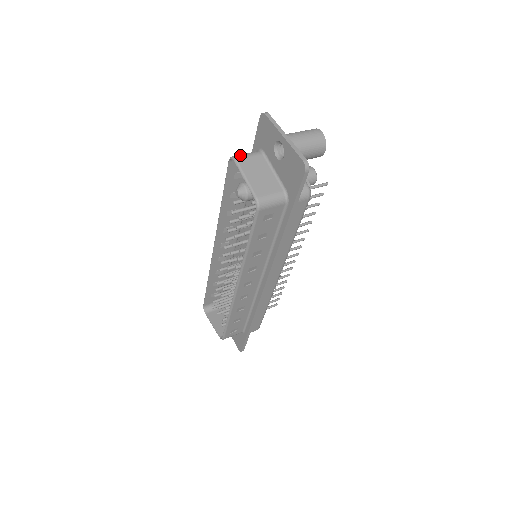
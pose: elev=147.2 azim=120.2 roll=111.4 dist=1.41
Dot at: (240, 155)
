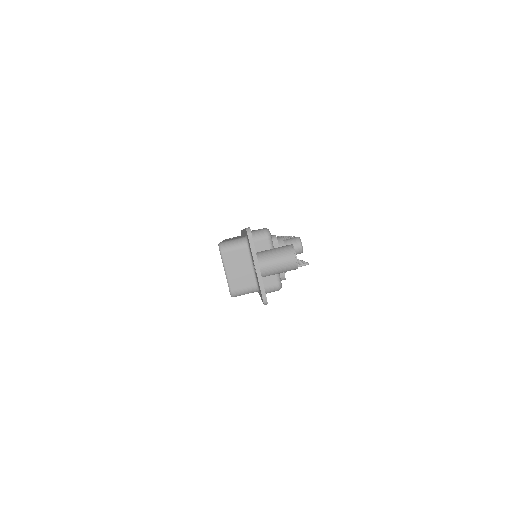
Dot at: (227, 247)
